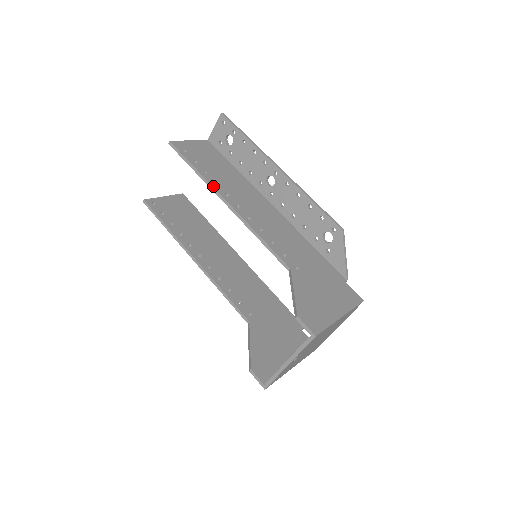
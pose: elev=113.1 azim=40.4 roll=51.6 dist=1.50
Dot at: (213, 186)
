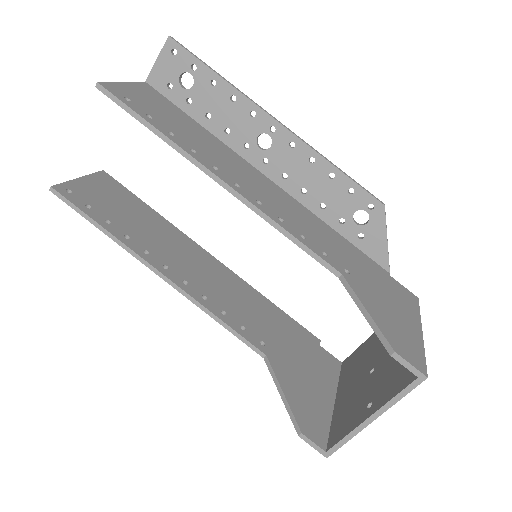
Dot at: (192, 155)
